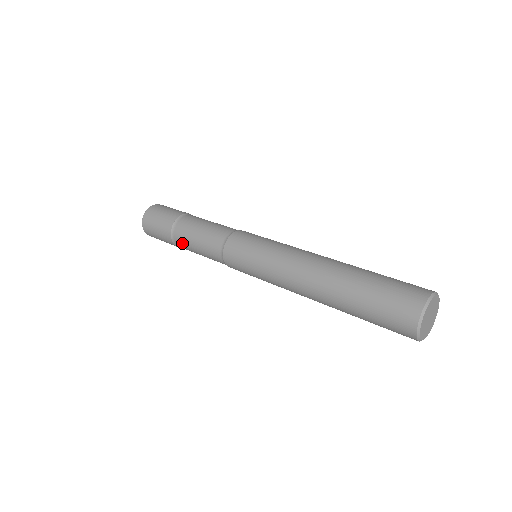
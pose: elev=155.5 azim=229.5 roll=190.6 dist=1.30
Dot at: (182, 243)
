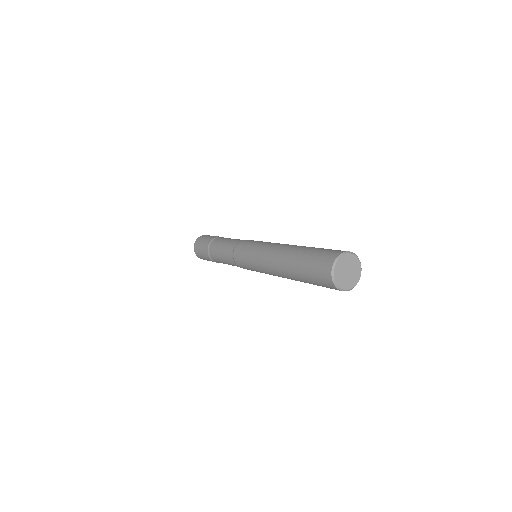
Dot at: (218, 261)
